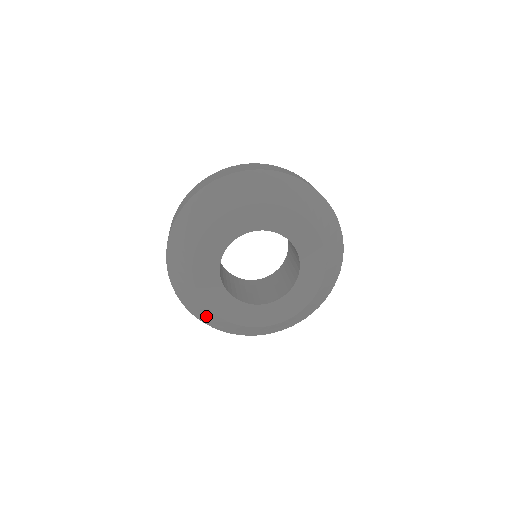
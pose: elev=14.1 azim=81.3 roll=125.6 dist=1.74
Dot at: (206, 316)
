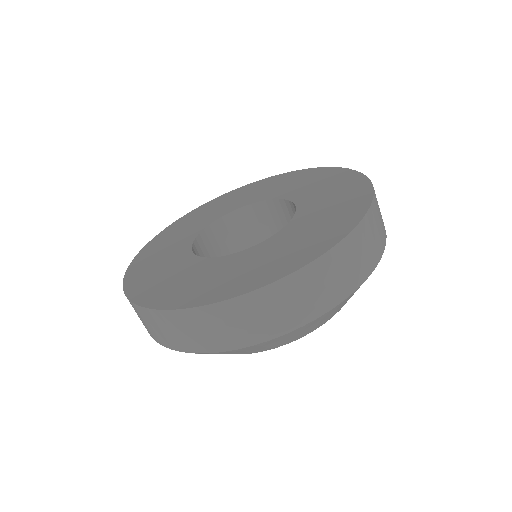
Dot at: occluded
